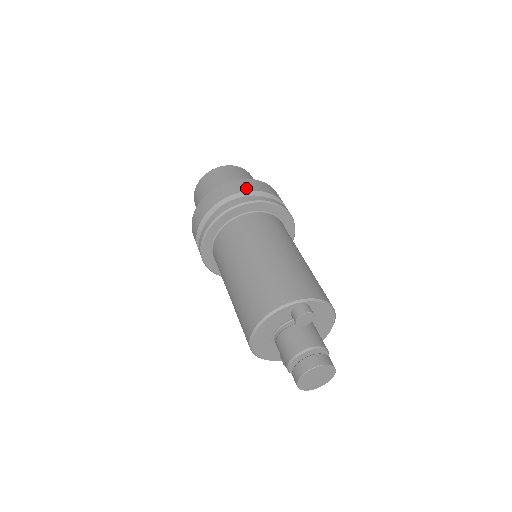
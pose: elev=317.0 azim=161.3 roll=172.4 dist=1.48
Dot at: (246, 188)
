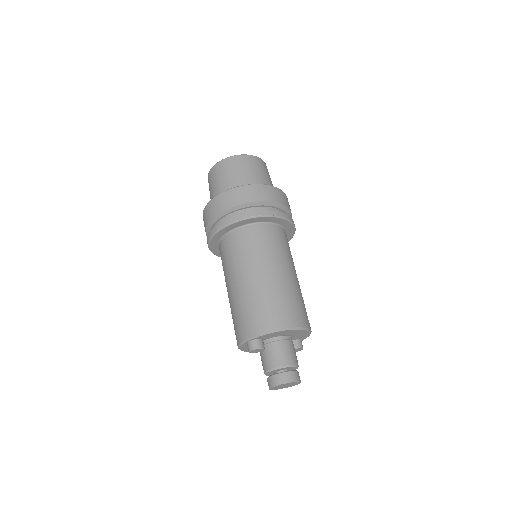
Dot at: (211, 215)
